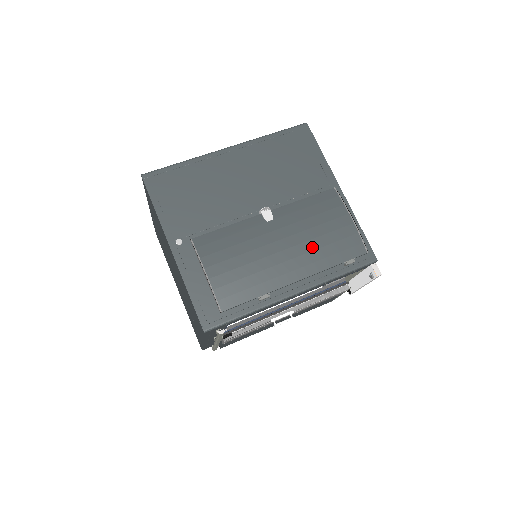
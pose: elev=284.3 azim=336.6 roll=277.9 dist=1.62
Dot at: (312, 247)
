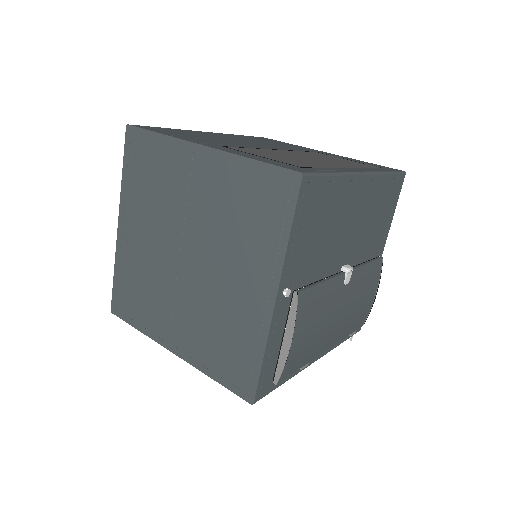
Dot at: (350, 319)
